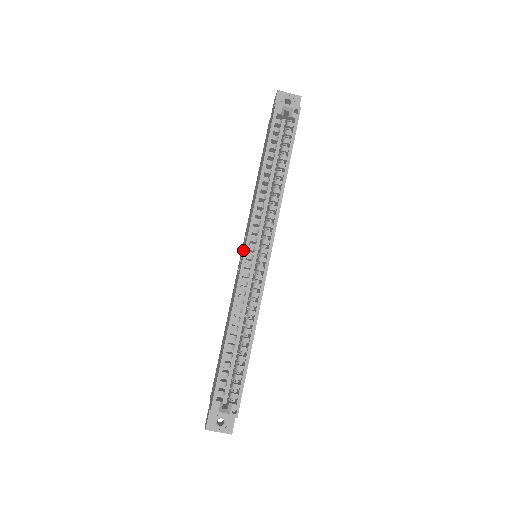
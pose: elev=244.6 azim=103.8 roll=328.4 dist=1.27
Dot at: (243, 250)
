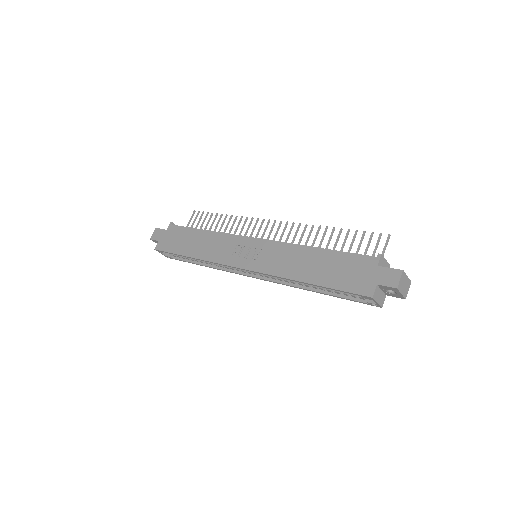
Dot at: (251, 251)
